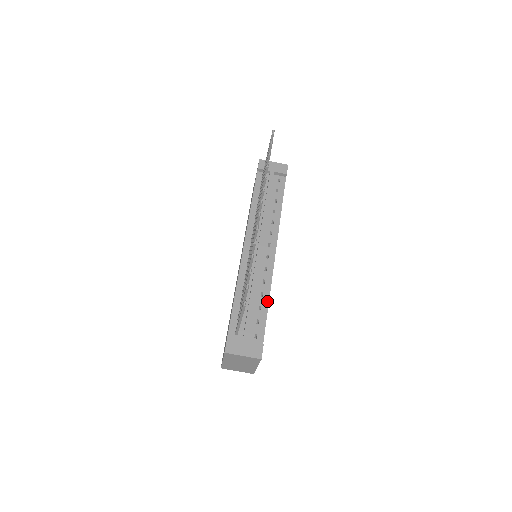
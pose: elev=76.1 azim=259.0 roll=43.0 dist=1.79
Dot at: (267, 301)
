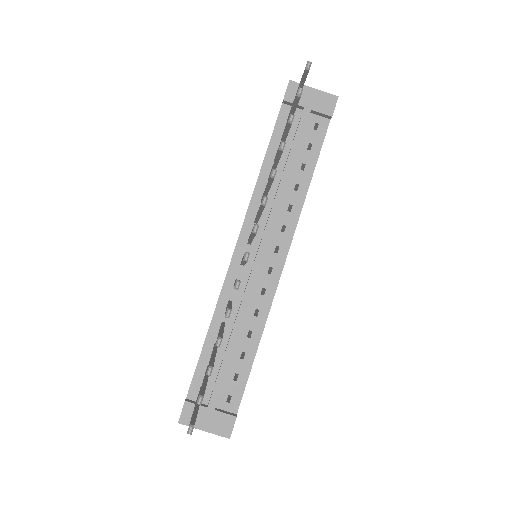
Dot at: (255, 346)
